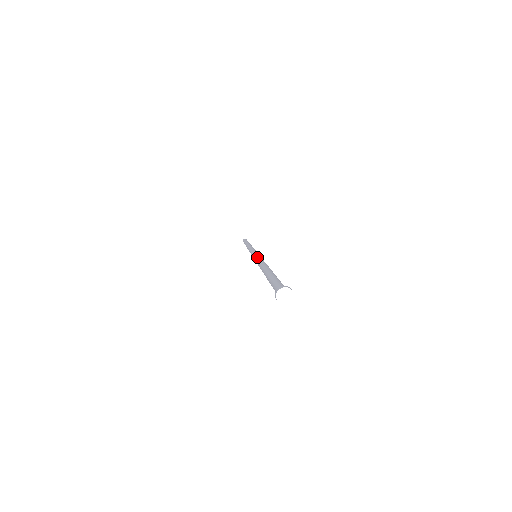
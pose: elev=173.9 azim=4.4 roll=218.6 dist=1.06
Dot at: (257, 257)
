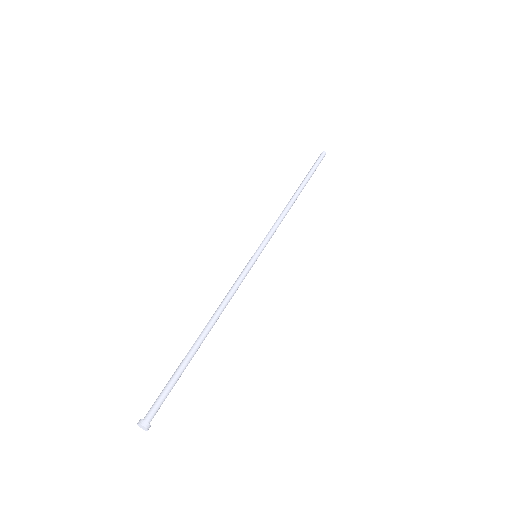
Dot at: (240, 278)
